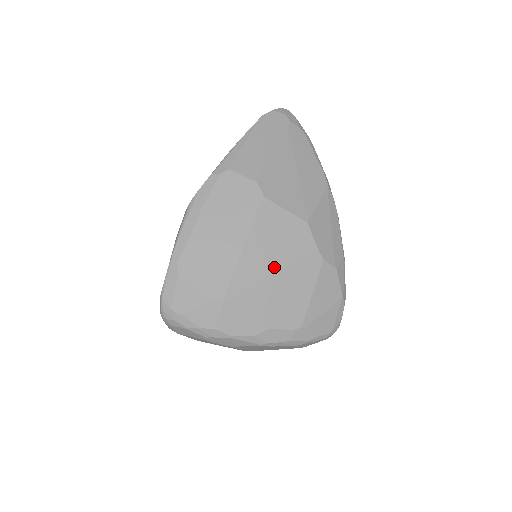
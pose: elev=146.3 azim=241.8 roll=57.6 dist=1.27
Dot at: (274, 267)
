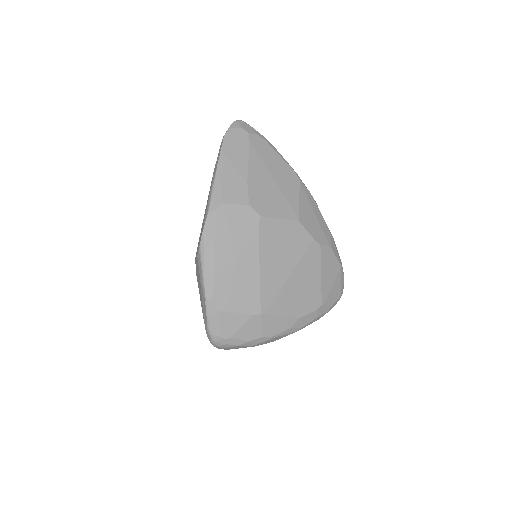
Dot at: (288, 269)
